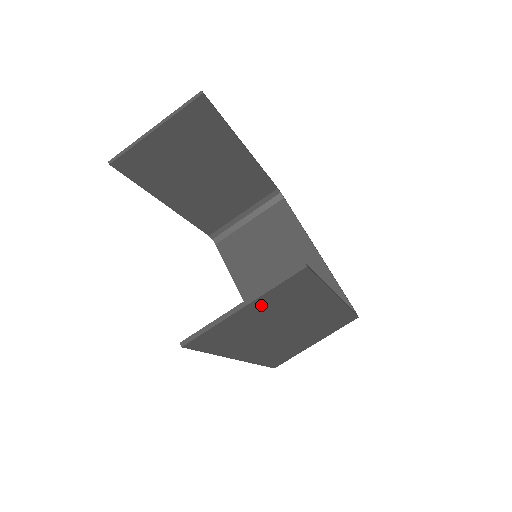
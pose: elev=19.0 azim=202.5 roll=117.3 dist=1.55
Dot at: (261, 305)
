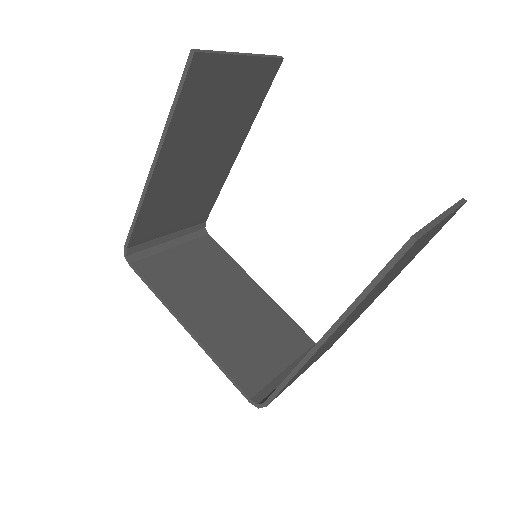
Dot at: occluded
